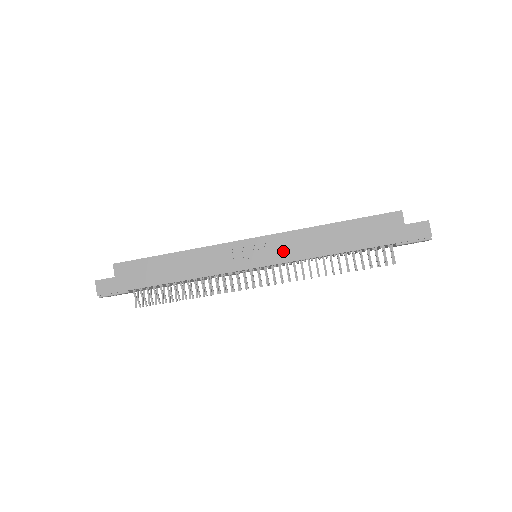
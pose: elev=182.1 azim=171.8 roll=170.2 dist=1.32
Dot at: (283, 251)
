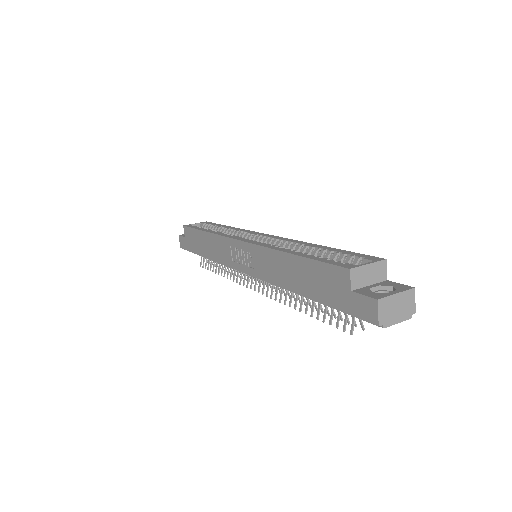
Dot at: (257, 266)
